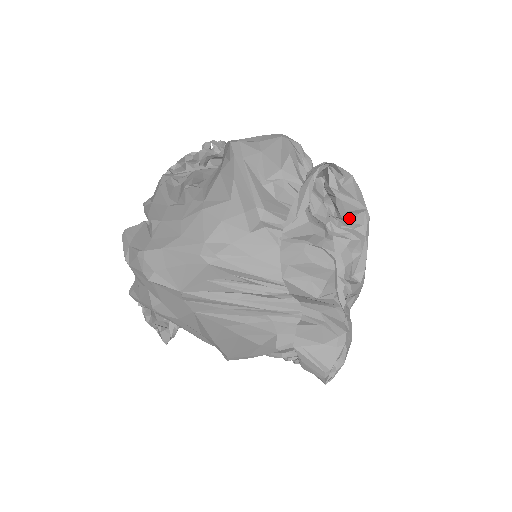
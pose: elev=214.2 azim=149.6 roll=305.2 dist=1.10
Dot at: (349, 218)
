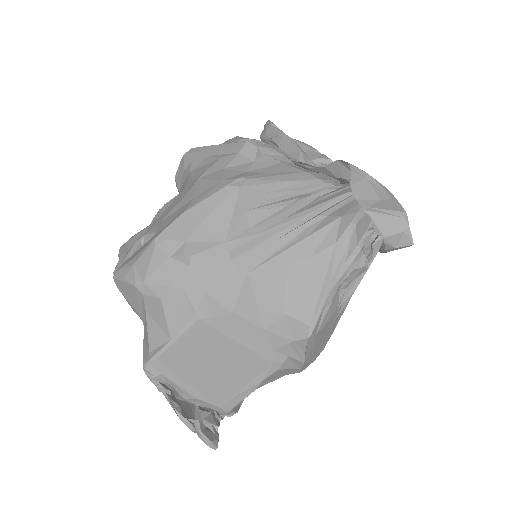
Dot at: occluded
